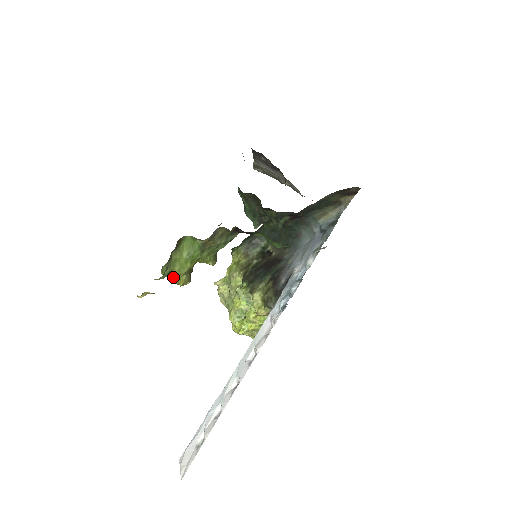
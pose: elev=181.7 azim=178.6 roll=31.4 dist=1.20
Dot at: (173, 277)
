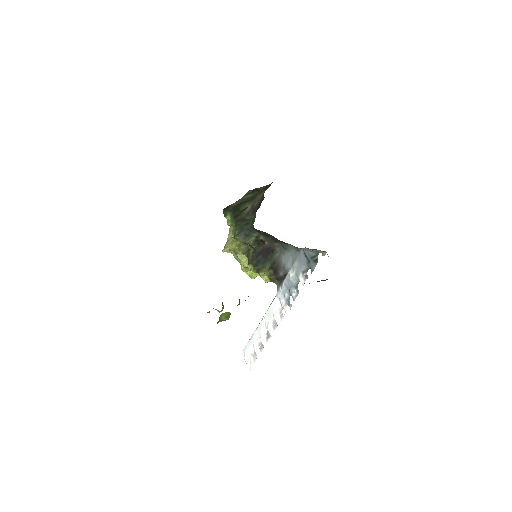
Dot at: occluded
